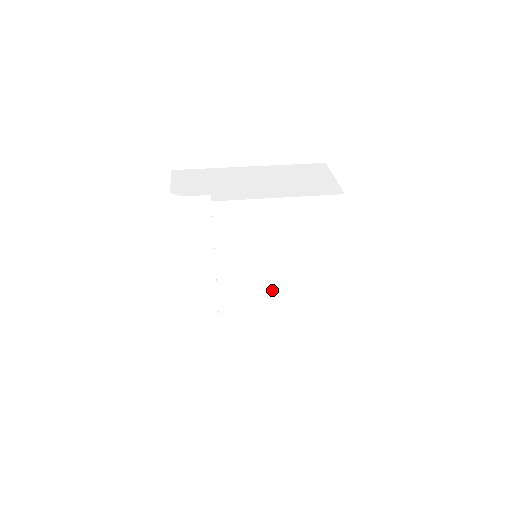
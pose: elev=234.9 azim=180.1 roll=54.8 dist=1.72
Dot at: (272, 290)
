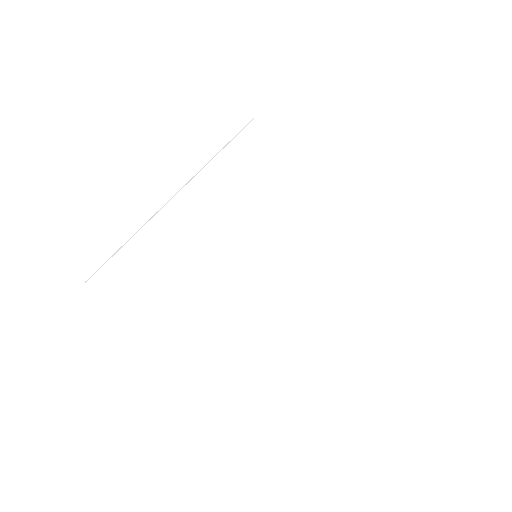
Dot at: (231, 255)
